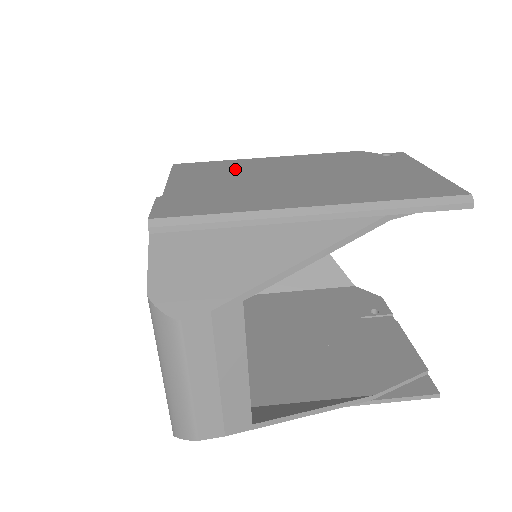
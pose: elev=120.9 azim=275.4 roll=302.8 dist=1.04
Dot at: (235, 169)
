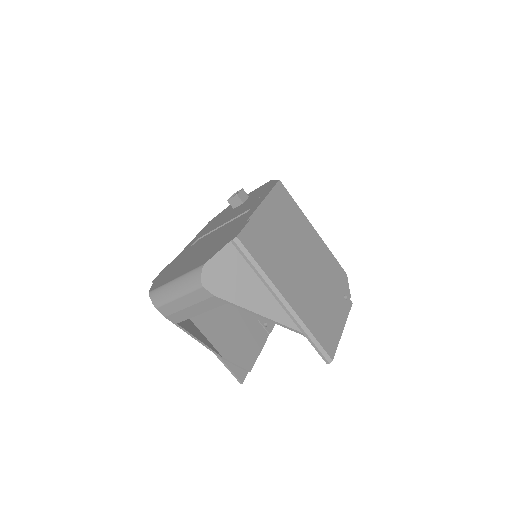
Dot at: (295, 223)
